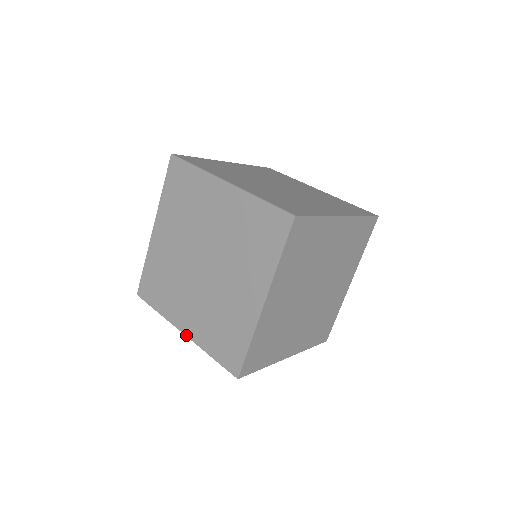
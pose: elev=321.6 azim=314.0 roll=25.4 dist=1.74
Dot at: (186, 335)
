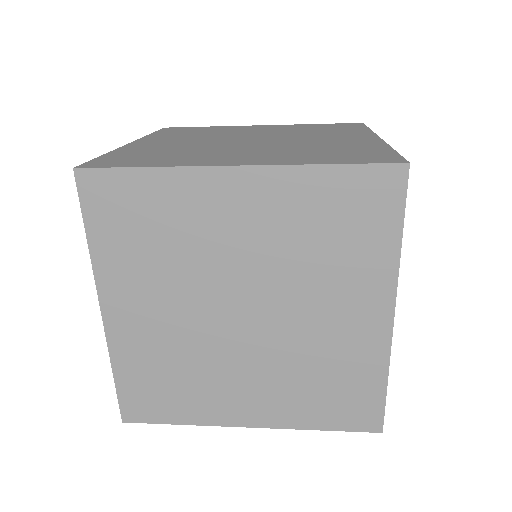
Dot at: (248, 164)
